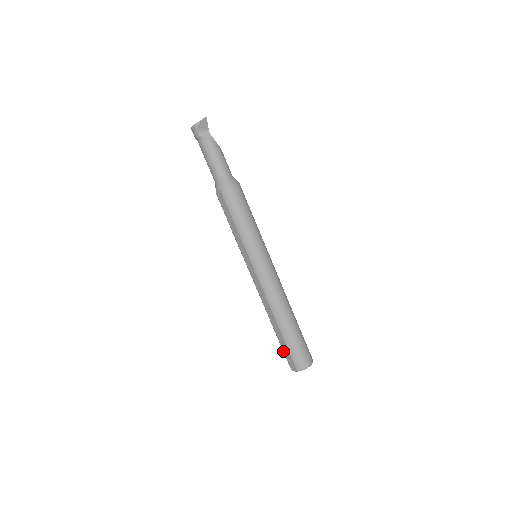
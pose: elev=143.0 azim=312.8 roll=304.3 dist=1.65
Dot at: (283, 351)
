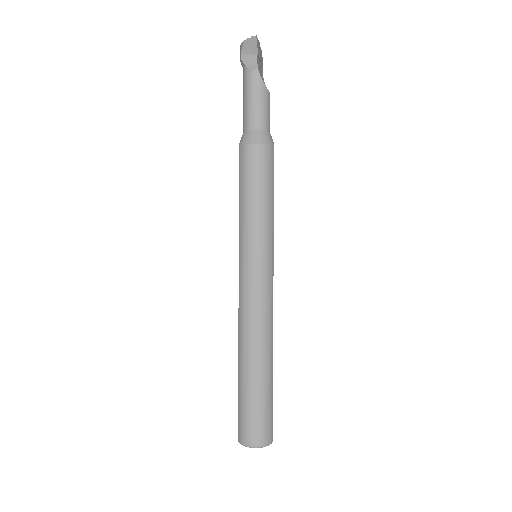
Dot at: occluded
